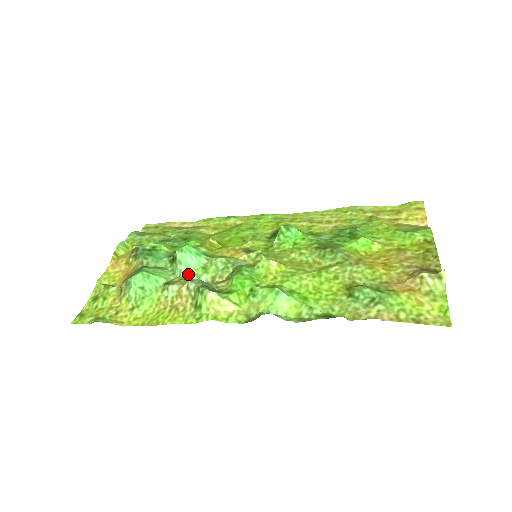
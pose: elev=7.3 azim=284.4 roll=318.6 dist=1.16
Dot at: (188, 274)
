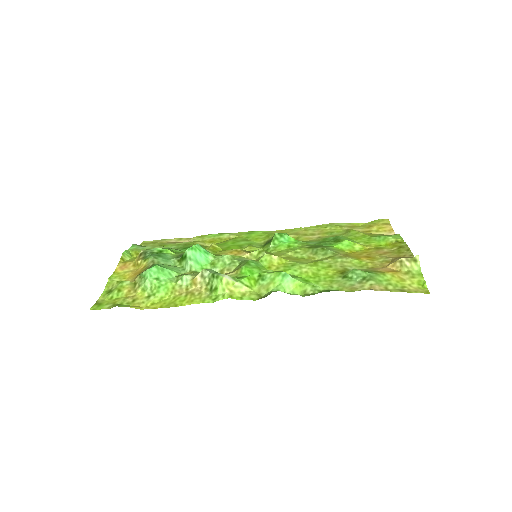
Dot at: (198, 269)
